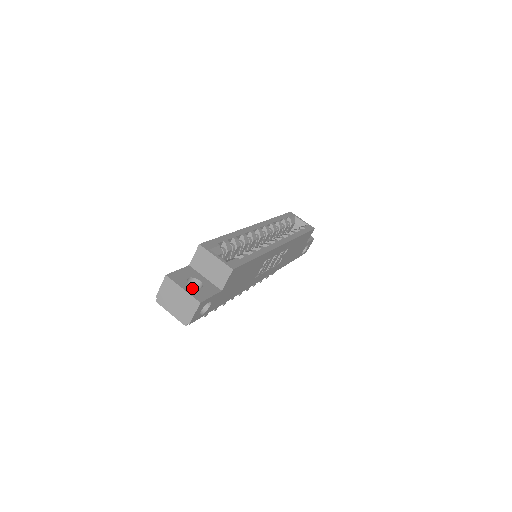
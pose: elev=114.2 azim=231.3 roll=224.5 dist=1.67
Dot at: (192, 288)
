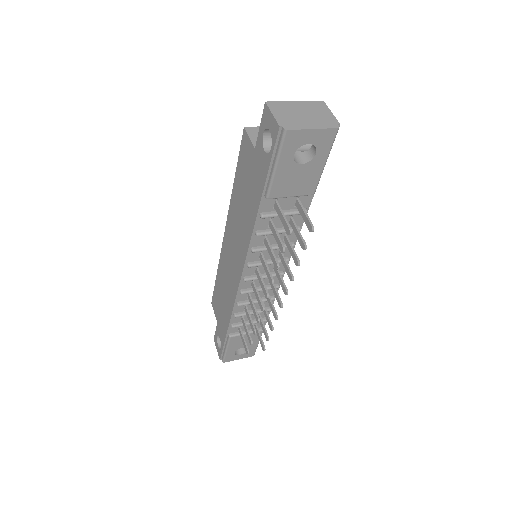
Dot at: occluded
